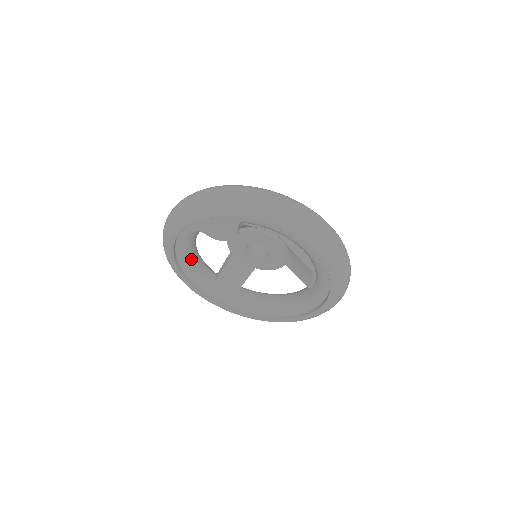
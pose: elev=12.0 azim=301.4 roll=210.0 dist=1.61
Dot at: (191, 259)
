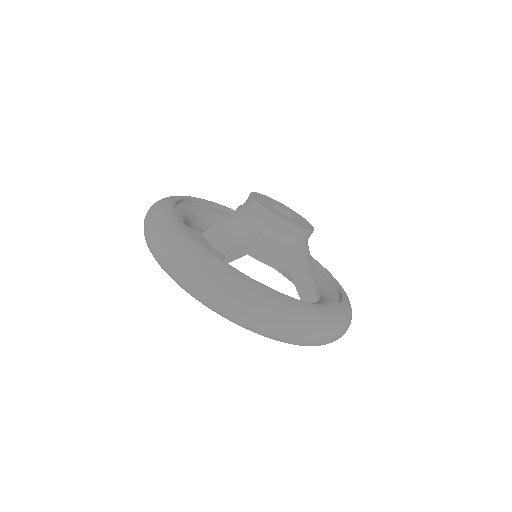
Dot at: occluded
